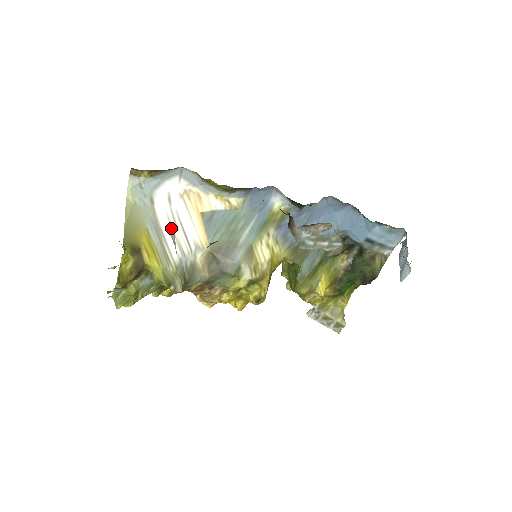
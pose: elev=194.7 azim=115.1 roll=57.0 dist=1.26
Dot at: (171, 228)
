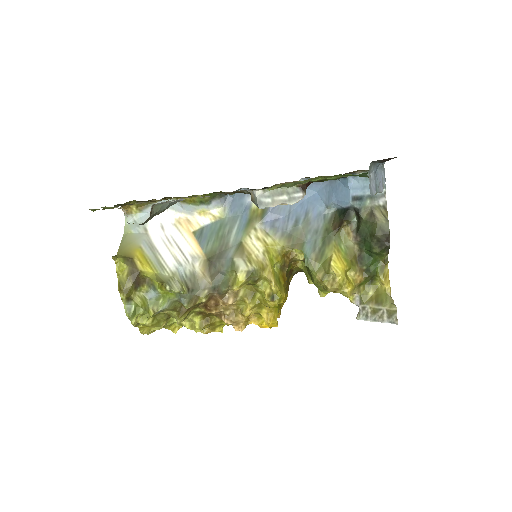
Dot at: (166, 247)
